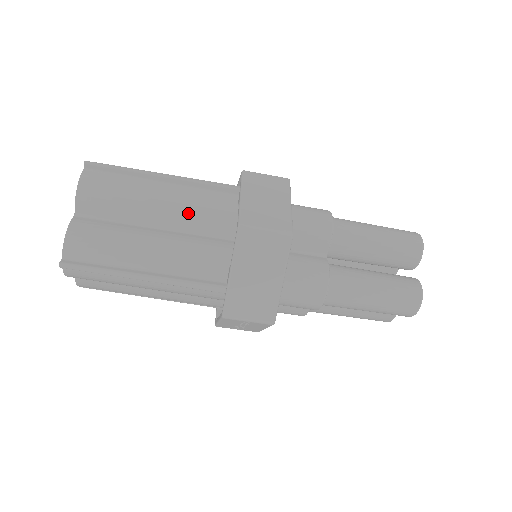
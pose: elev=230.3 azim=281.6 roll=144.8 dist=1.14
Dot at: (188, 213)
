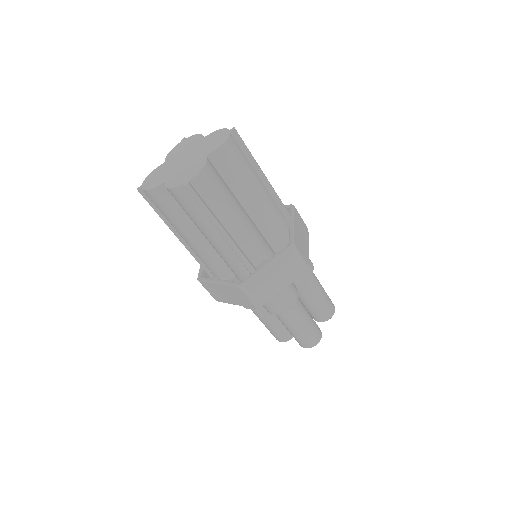
Dot at: (263, 210)
